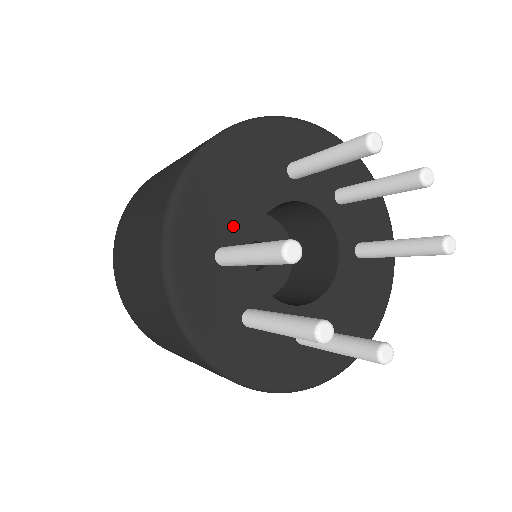
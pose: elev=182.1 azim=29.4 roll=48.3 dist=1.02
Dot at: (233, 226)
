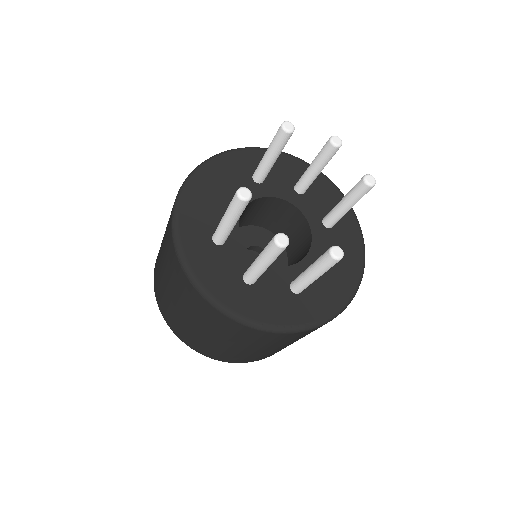
Dot at: occluded
